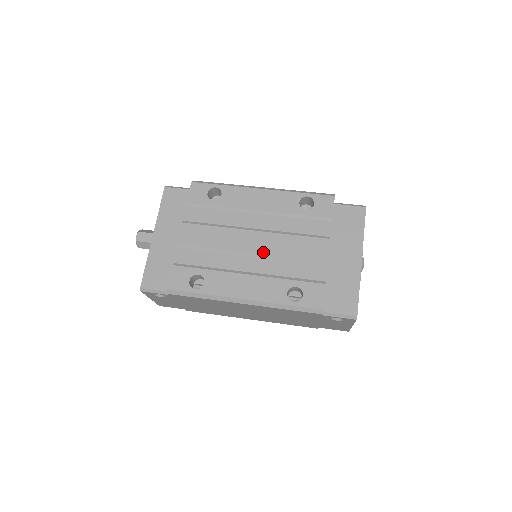
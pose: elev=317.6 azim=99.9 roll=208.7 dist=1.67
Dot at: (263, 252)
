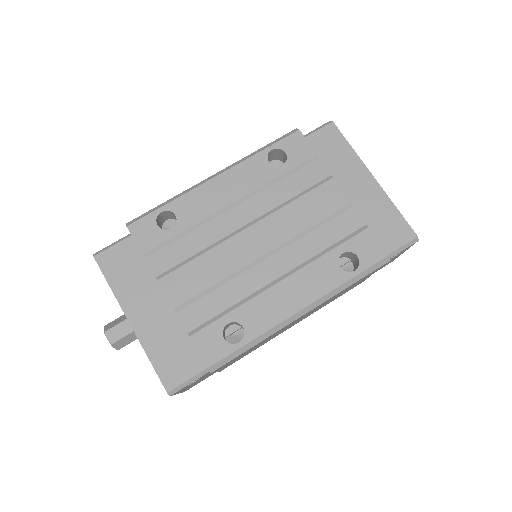
Dot at: (277, 243)
